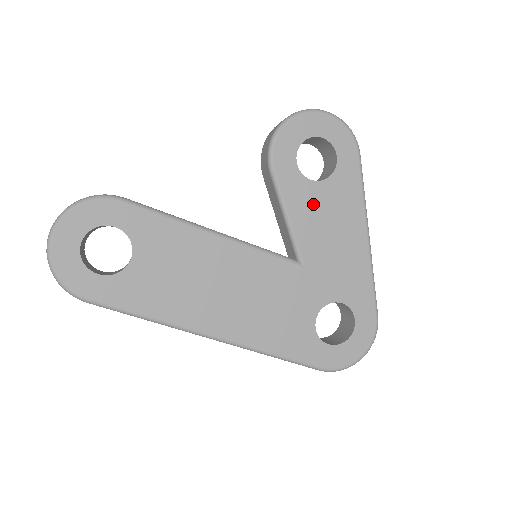
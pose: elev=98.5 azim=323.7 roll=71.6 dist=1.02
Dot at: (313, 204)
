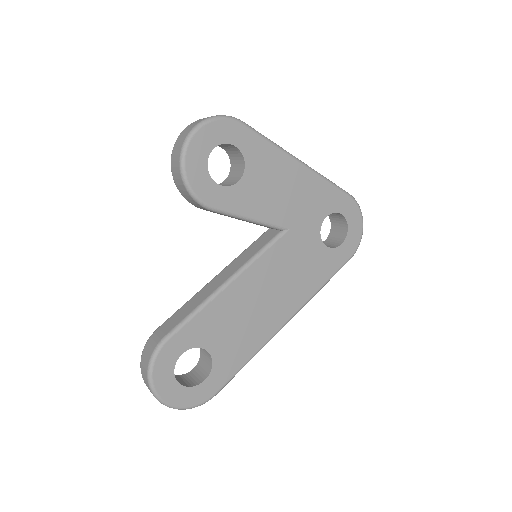
Dot at: (255, 192)
